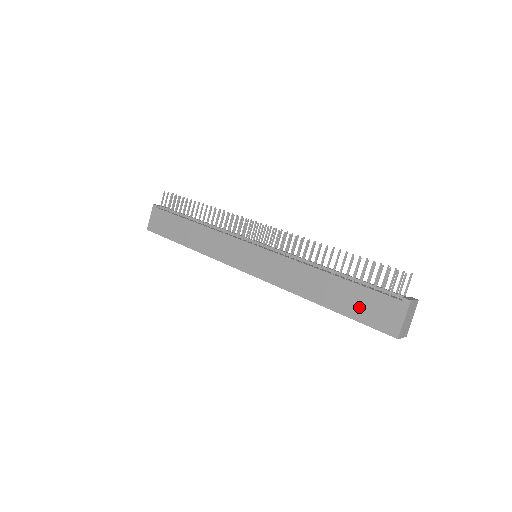
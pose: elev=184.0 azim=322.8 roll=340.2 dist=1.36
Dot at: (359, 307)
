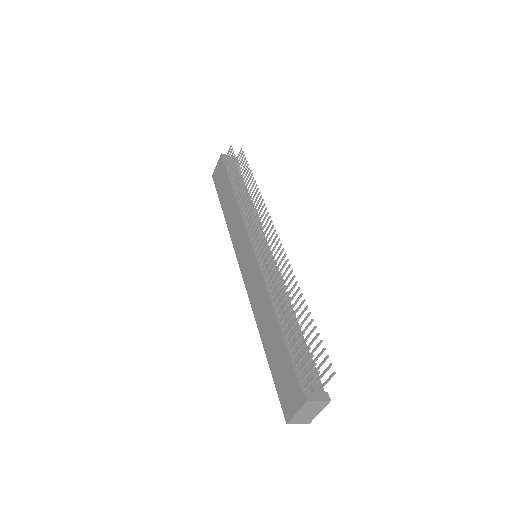
Dot at: (279, 370)
